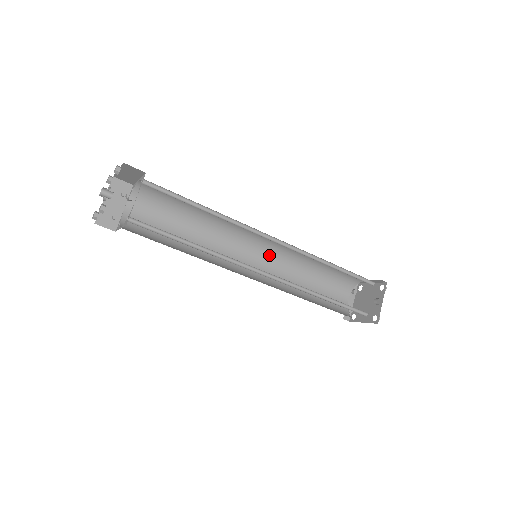
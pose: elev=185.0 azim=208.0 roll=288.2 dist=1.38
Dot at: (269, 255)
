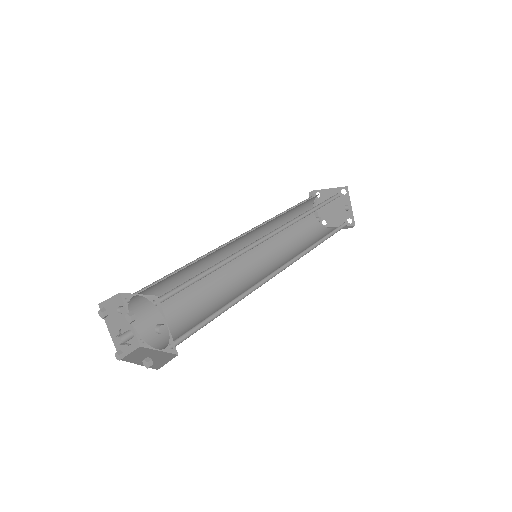
Dot at: (253, 237)
